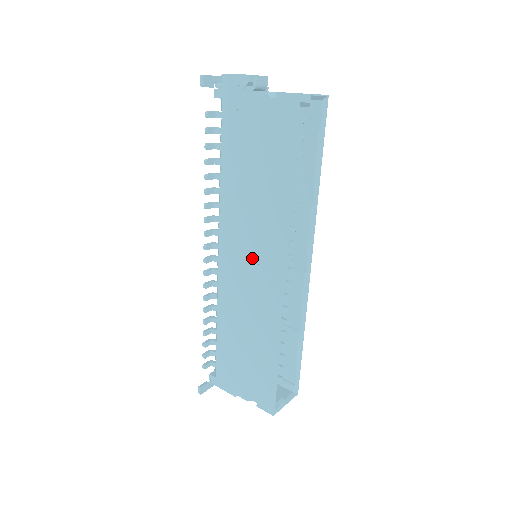
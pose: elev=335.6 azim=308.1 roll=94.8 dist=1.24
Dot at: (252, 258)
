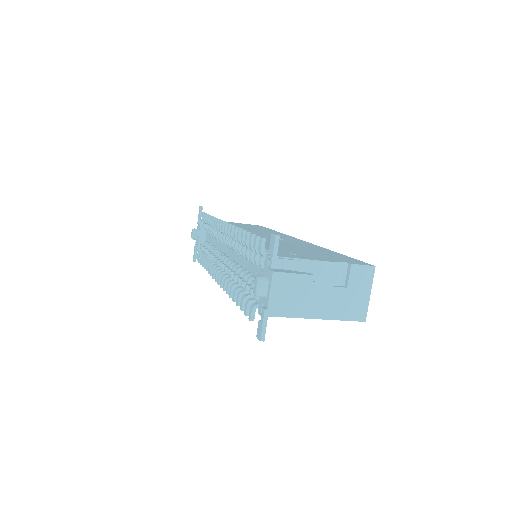
Dot at: occluded
